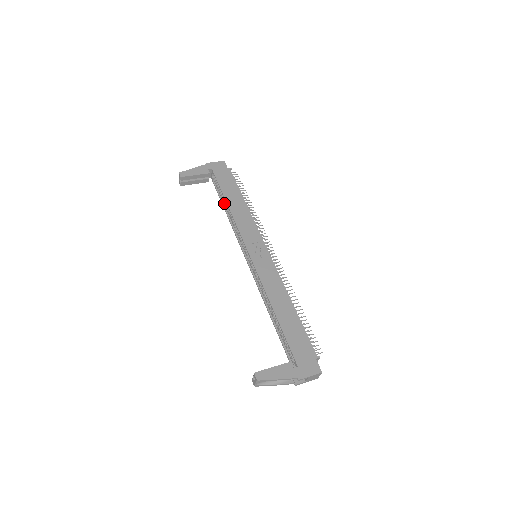
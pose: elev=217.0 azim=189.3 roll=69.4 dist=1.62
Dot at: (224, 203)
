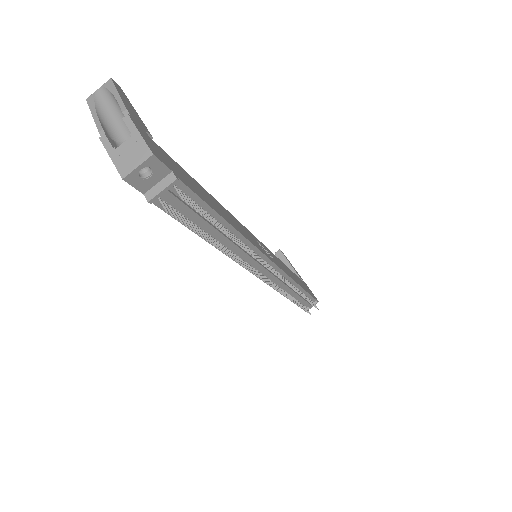
Dot at: occluded
